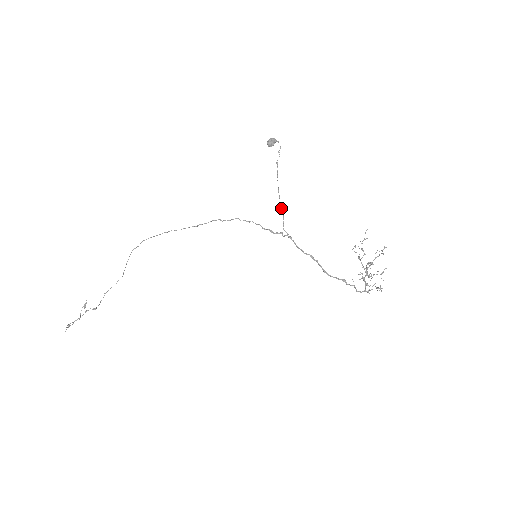
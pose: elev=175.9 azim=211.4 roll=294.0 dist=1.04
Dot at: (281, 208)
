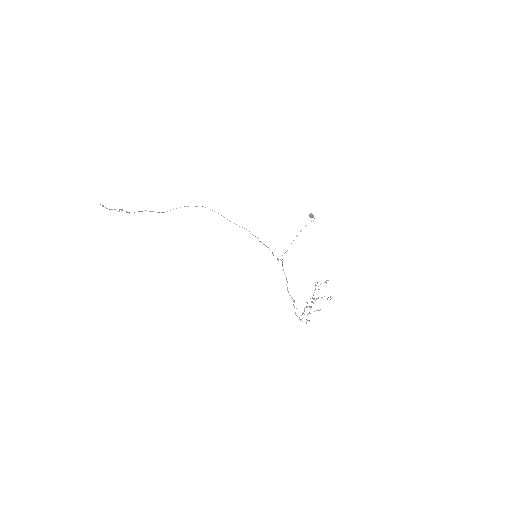
Dot at: occluded
